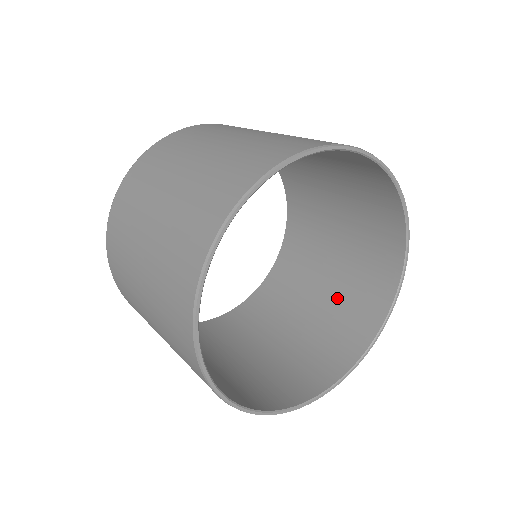
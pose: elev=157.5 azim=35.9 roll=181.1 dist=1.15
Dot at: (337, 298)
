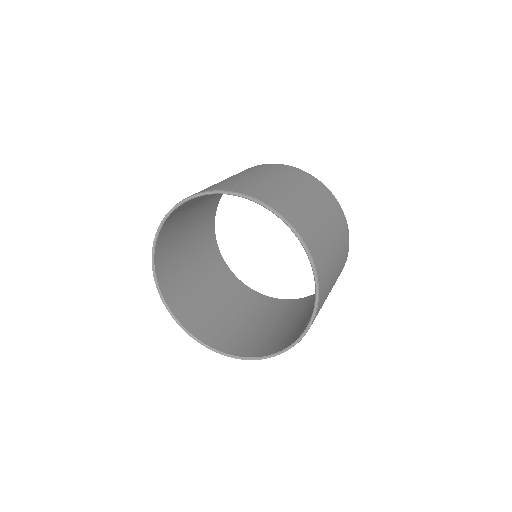
Dot at: (277, 332)
